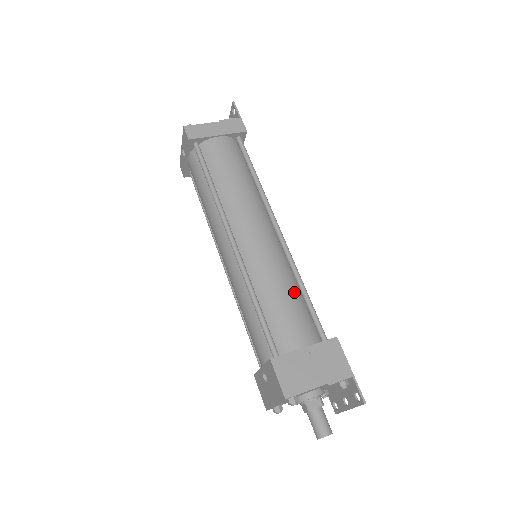
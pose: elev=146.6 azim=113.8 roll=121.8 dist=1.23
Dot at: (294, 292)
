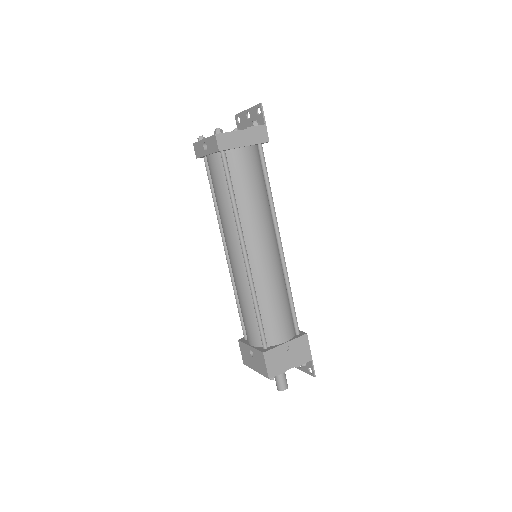
Dot at: (284, 299)
